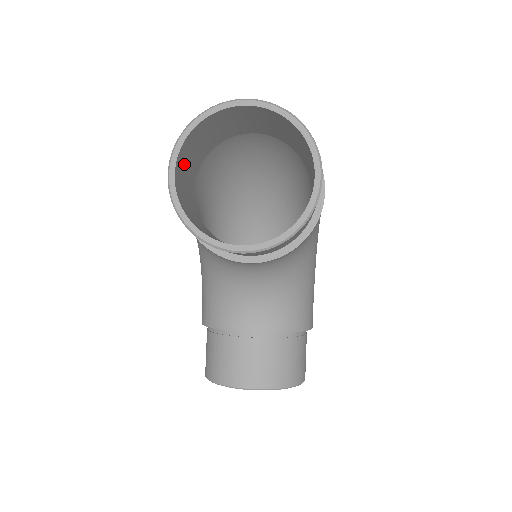
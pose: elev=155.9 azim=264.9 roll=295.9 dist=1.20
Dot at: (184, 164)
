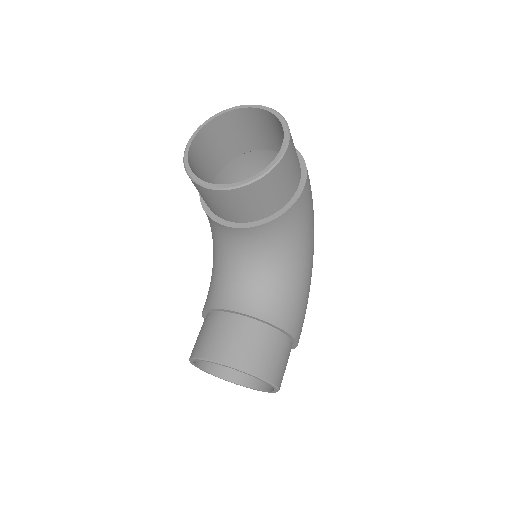
Dot at: (204, 147)
